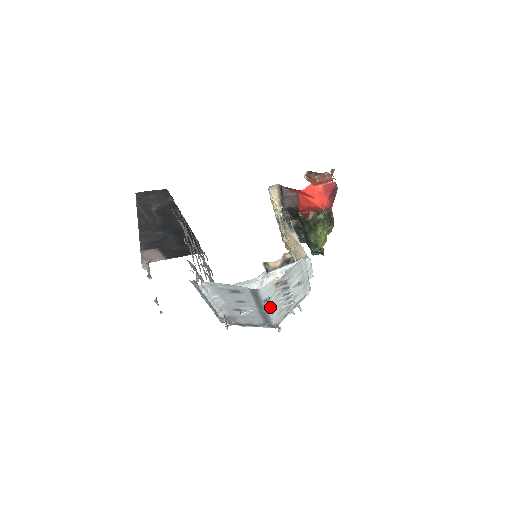
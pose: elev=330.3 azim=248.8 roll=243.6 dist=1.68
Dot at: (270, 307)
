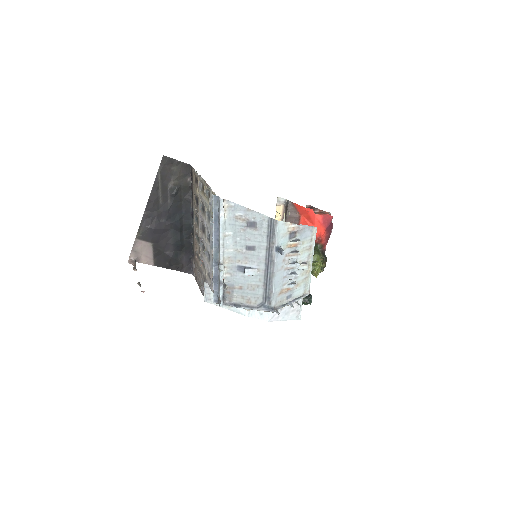
Dot at: (277, 268)
